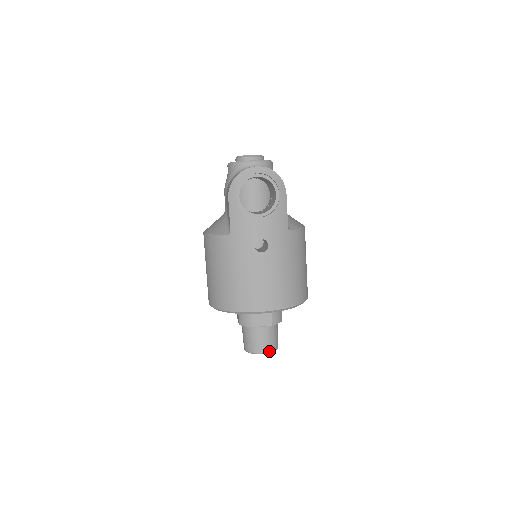
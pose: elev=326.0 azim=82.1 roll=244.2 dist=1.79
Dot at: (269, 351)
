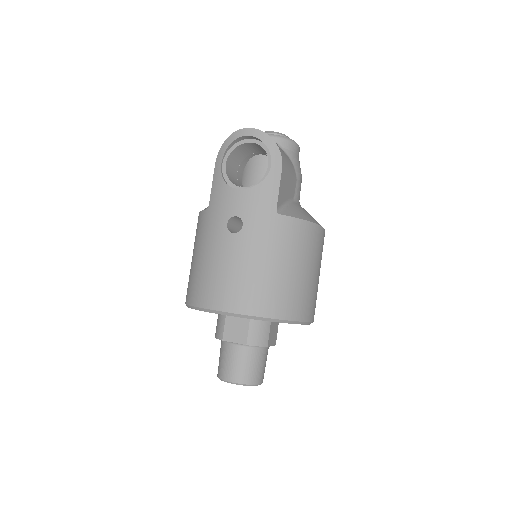
Dot at: (239, 382)
